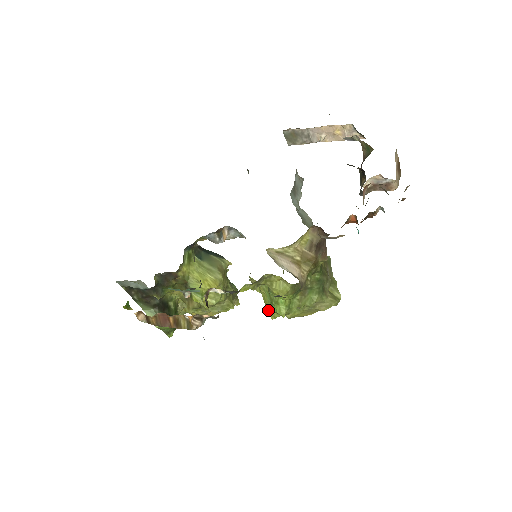
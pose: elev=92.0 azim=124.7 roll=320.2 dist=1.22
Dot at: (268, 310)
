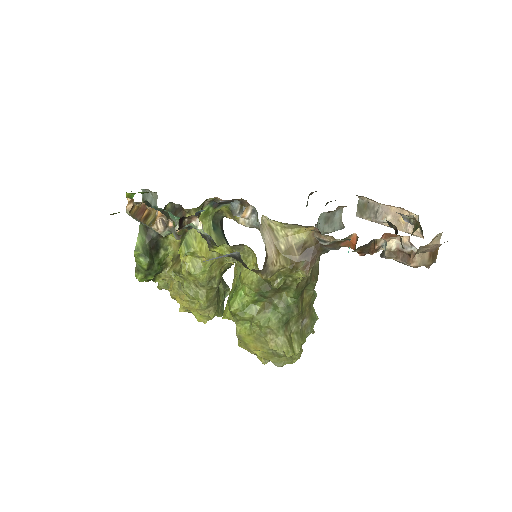
Dot at: (226, 307)
